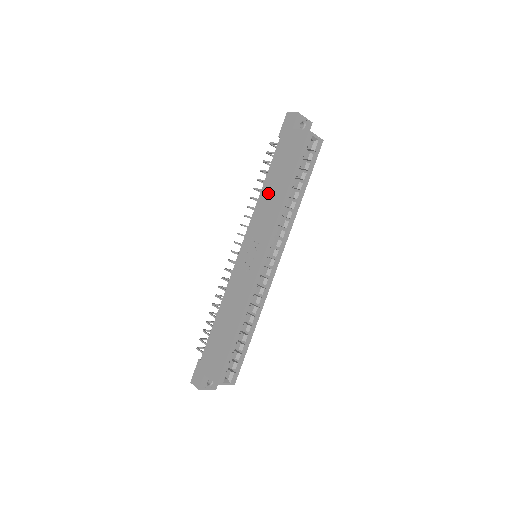
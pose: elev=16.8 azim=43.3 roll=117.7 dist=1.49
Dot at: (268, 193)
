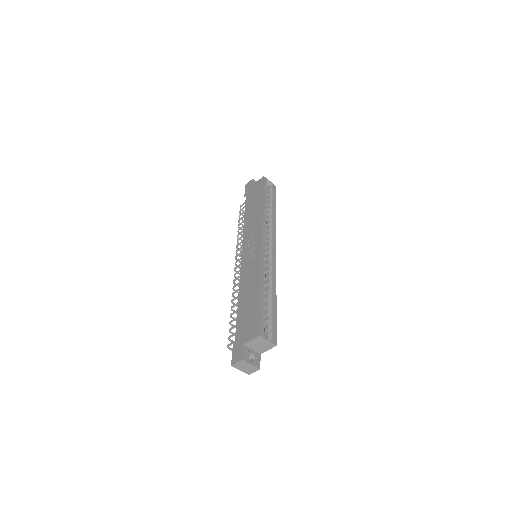
Dot at: (250, 217)
